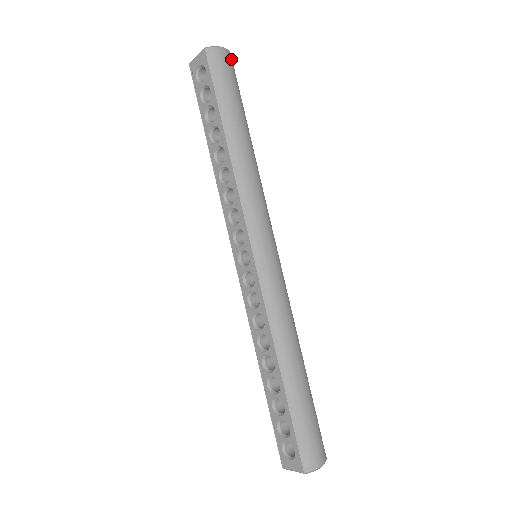
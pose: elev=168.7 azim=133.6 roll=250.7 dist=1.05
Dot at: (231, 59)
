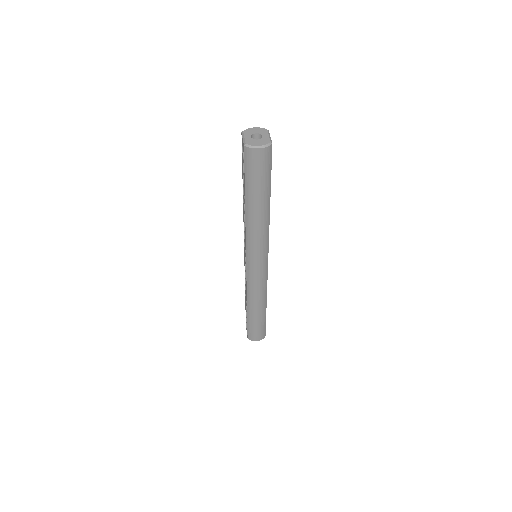
Dot at: (268, 152)
